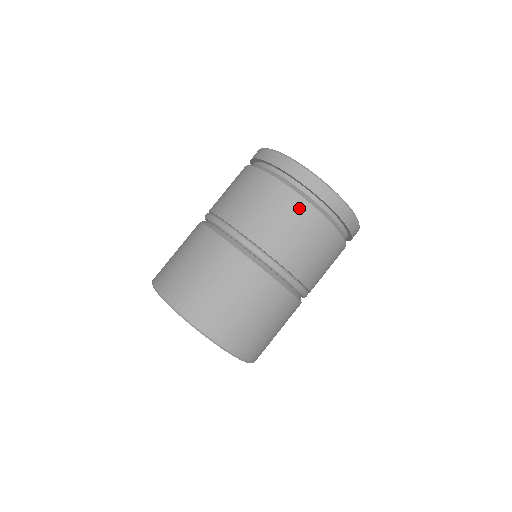
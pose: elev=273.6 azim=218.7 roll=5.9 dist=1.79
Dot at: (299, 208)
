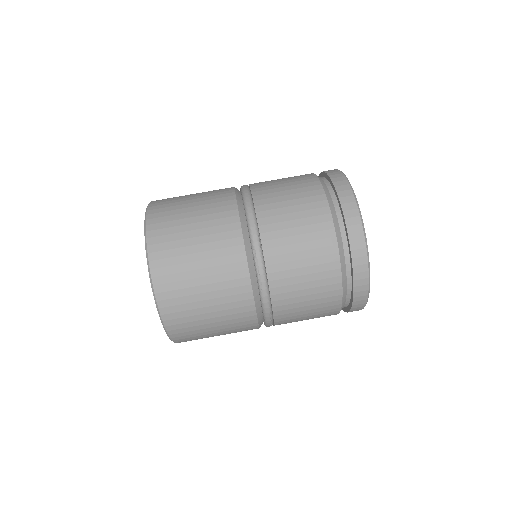
Dot at: (312, 190)
